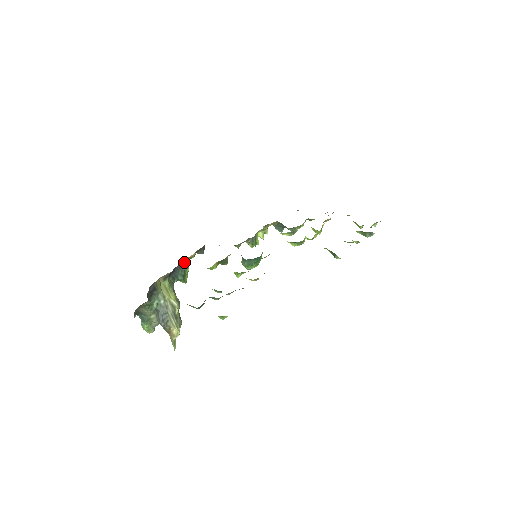
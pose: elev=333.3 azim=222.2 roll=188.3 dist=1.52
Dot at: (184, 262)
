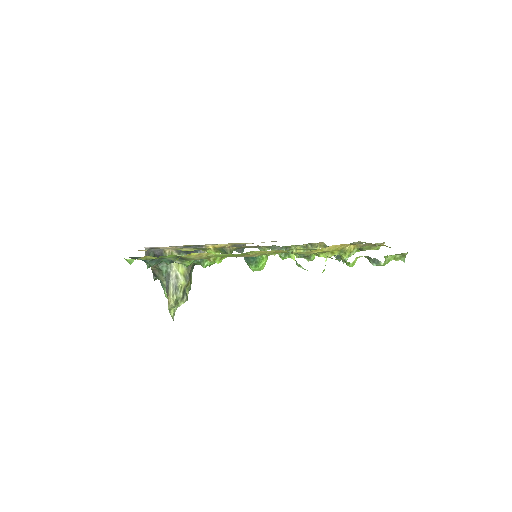
Dot at: (204, 247)
